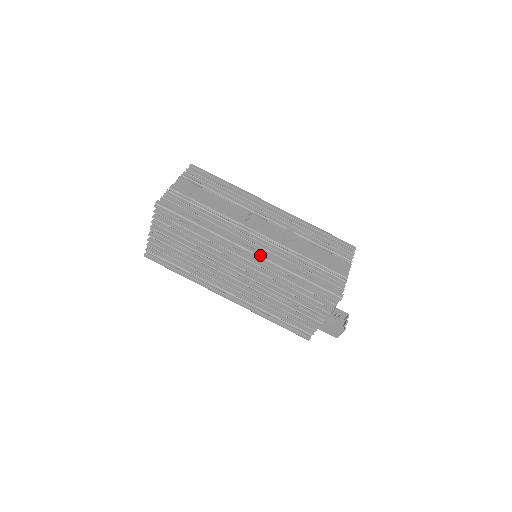
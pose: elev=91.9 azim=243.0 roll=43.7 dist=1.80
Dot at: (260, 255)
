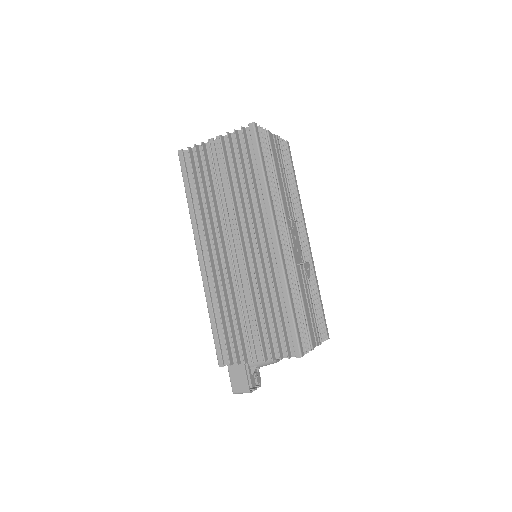
Dot at: (281, 251)
